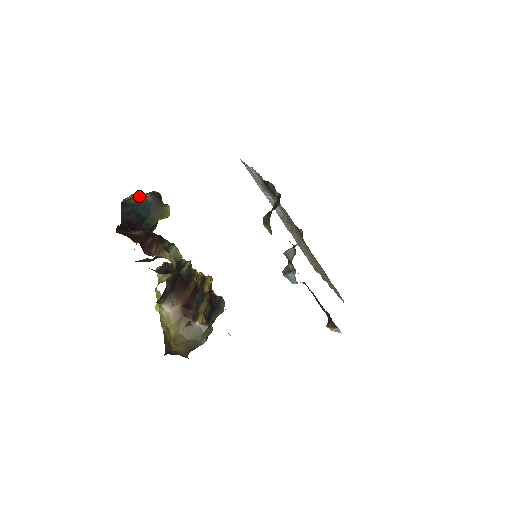
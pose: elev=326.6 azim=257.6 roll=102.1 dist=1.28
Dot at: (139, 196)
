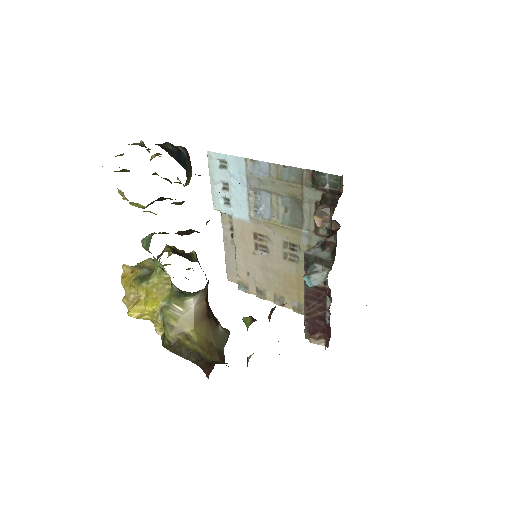
Dot at: (173, 145)
